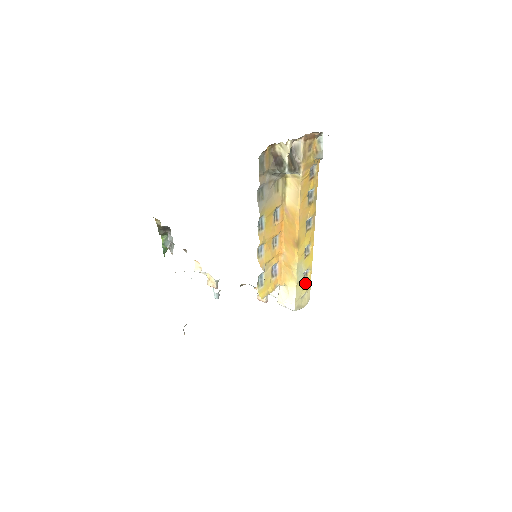
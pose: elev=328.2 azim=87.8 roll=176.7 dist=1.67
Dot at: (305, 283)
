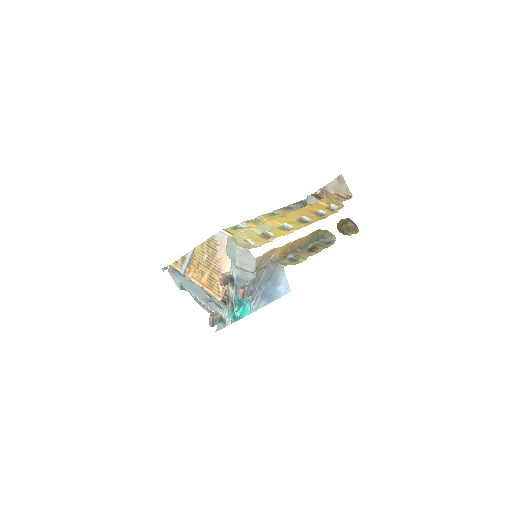
Dot at: (260, 239)
